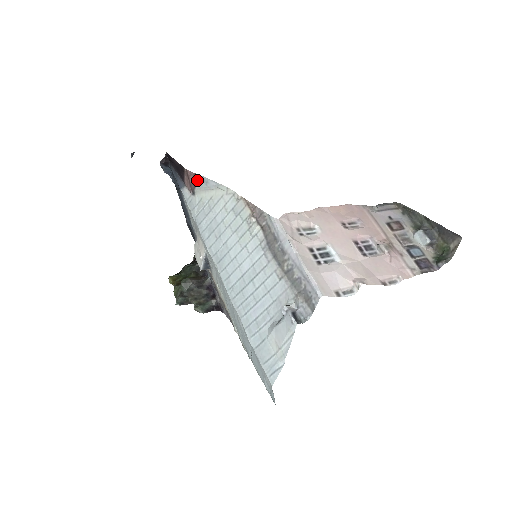
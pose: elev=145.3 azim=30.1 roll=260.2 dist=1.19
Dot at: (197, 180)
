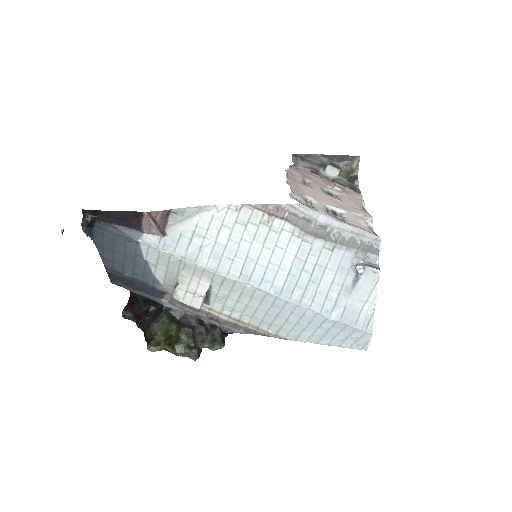
Dot at: (167, 217)
